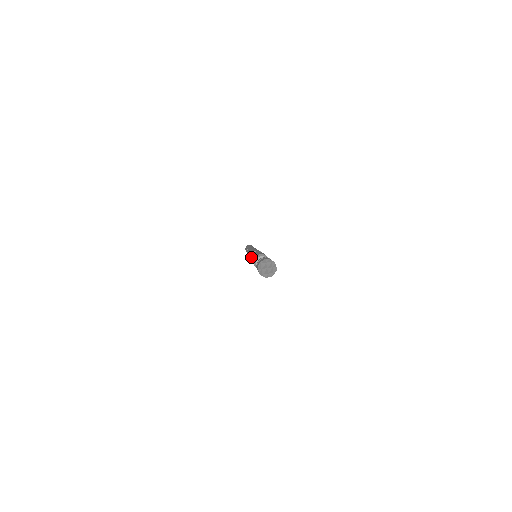
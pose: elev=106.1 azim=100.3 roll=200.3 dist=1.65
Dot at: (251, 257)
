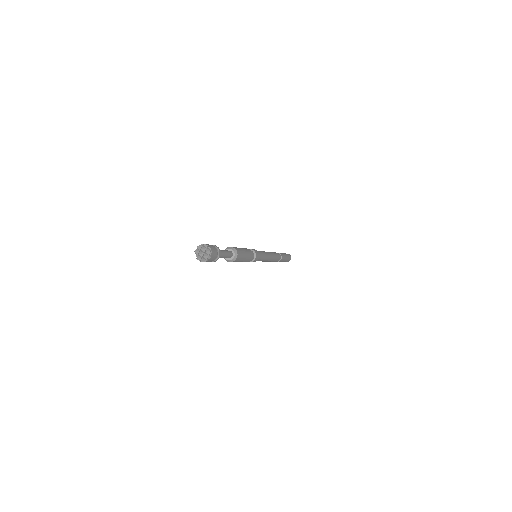
Dot at: occluded
